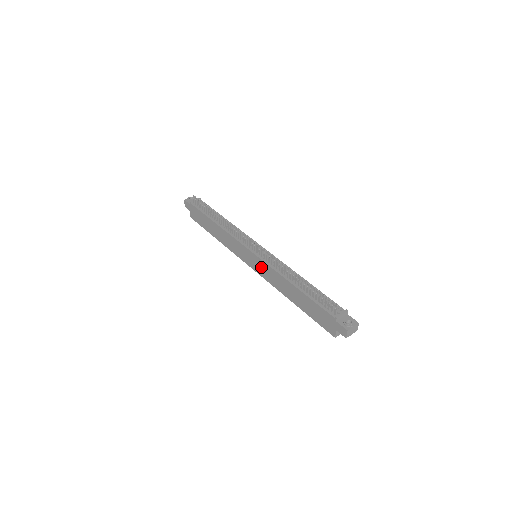
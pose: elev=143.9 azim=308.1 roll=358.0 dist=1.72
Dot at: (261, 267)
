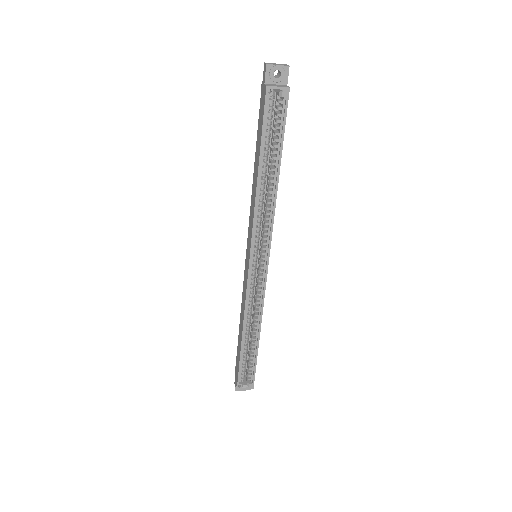
Dot at: (249, 236)
